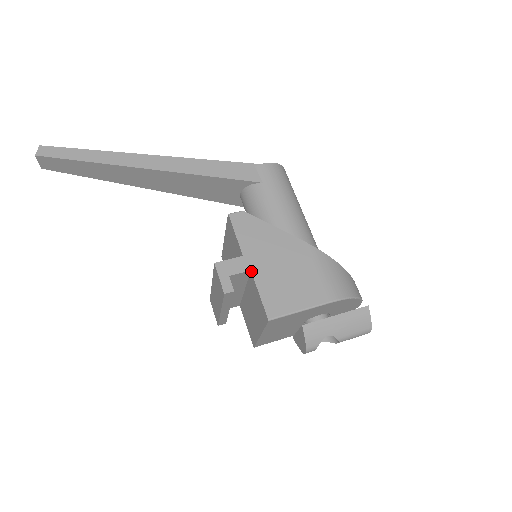
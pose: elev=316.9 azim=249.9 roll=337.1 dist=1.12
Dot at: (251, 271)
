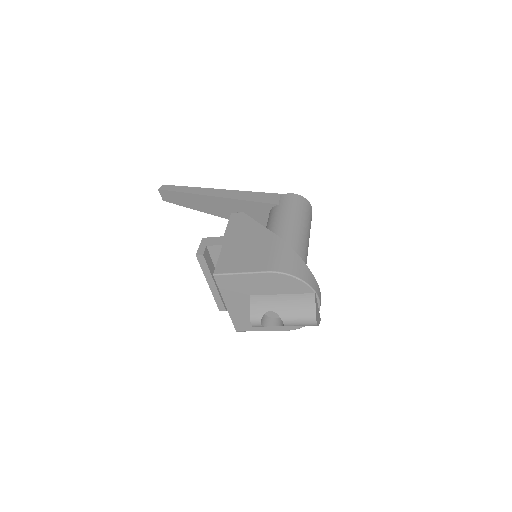
Dot at: (223, 245)
